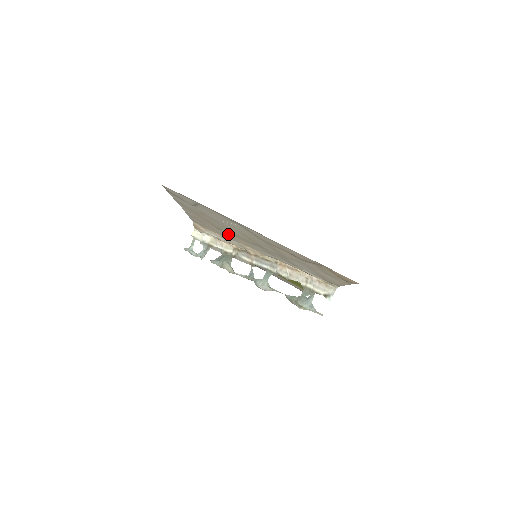
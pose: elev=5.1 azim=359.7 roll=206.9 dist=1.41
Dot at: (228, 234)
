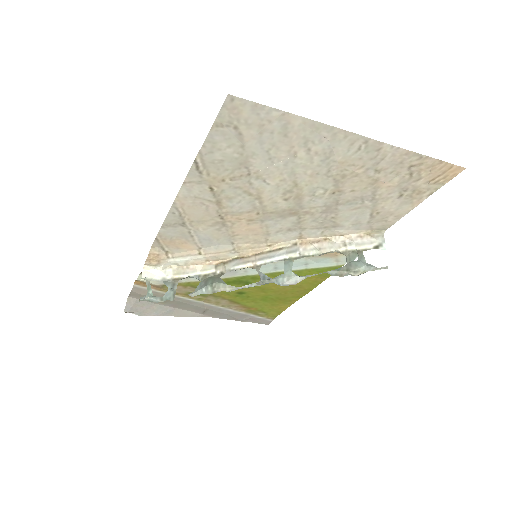
Dot at: (231, 226)
